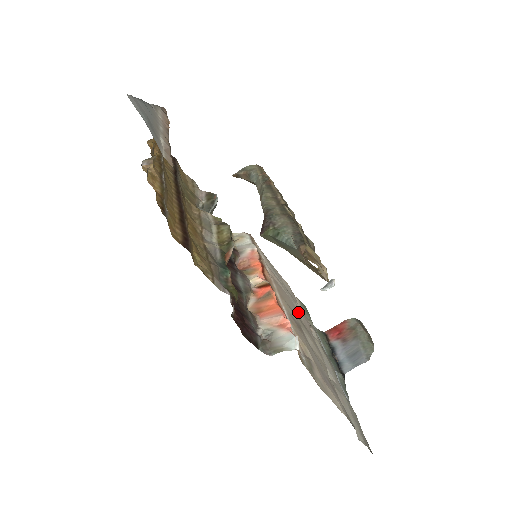
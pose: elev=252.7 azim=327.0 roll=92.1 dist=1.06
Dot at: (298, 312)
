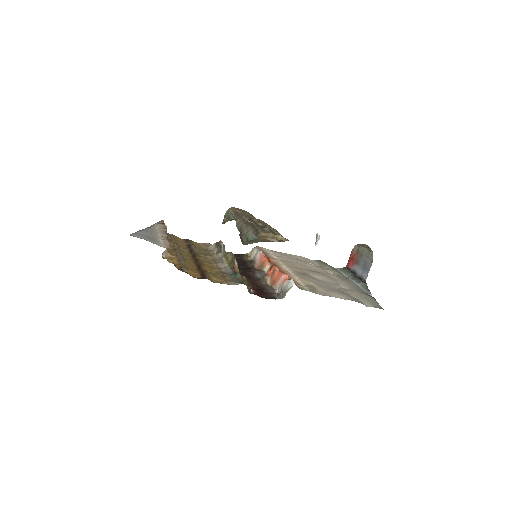
Dot at: (310, 267)
